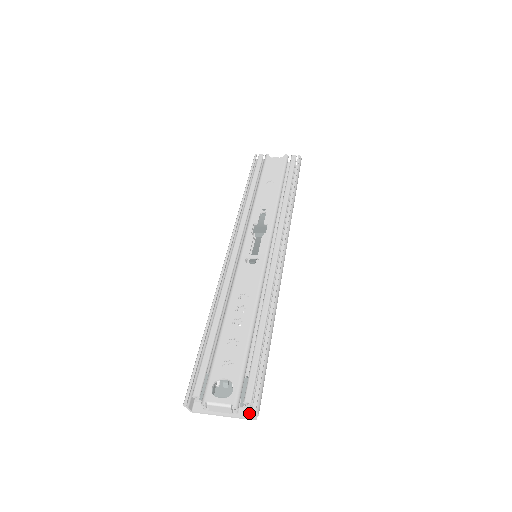
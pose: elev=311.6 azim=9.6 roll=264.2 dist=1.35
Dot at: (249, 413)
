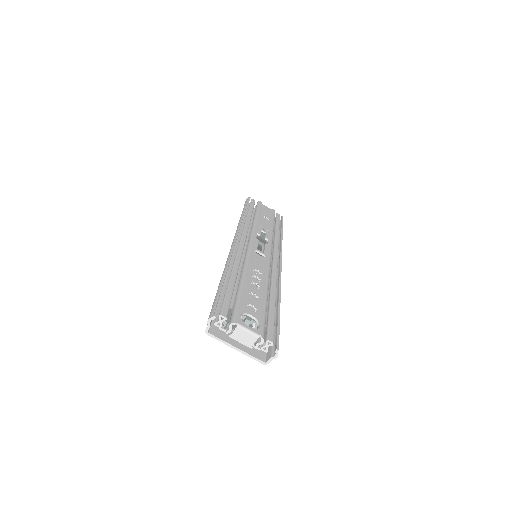
Dot at: (261, 356)
